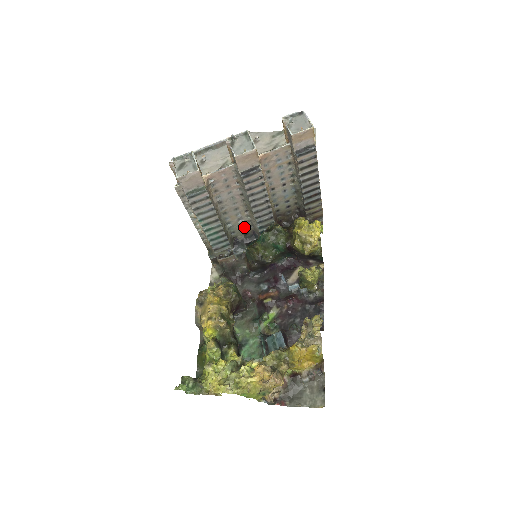
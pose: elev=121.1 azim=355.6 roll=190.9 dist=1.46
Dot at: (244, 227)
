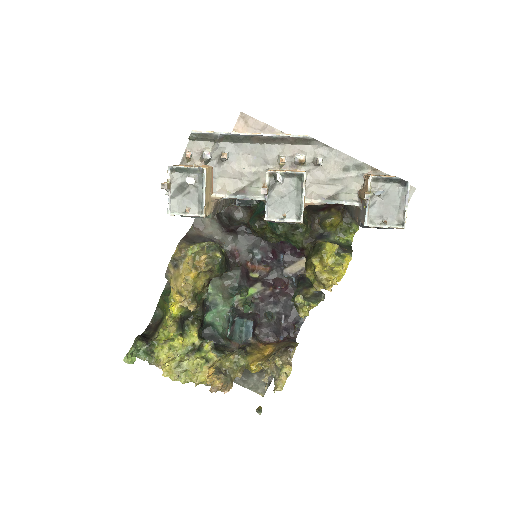
Dot at: occluded
